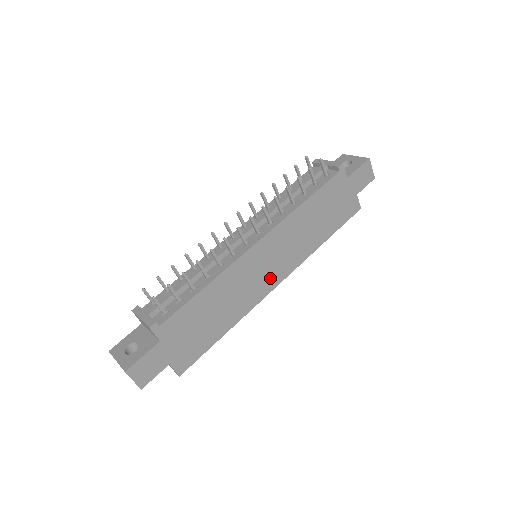
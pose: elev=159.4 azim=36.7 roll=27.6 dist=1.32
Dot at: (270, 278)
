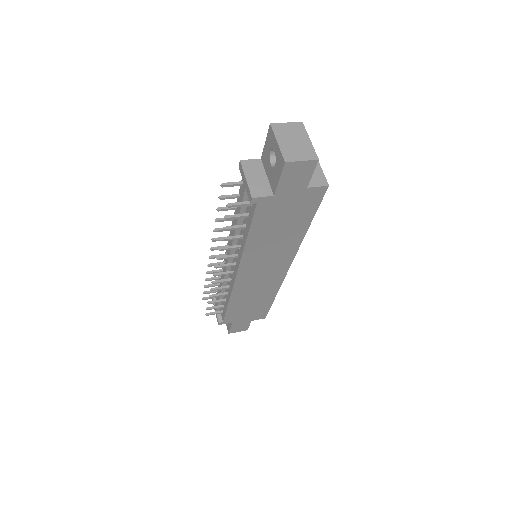
Dot at: (276, 272)
